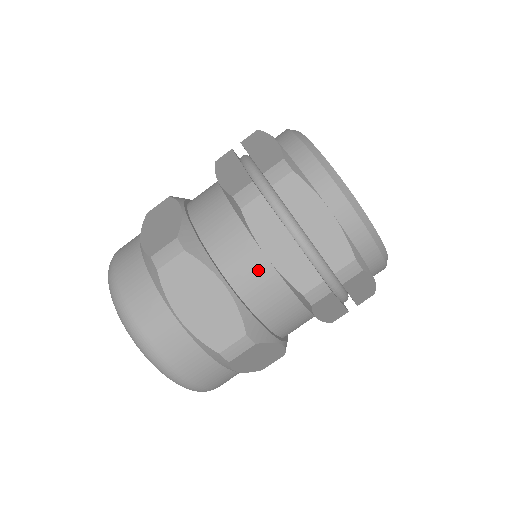
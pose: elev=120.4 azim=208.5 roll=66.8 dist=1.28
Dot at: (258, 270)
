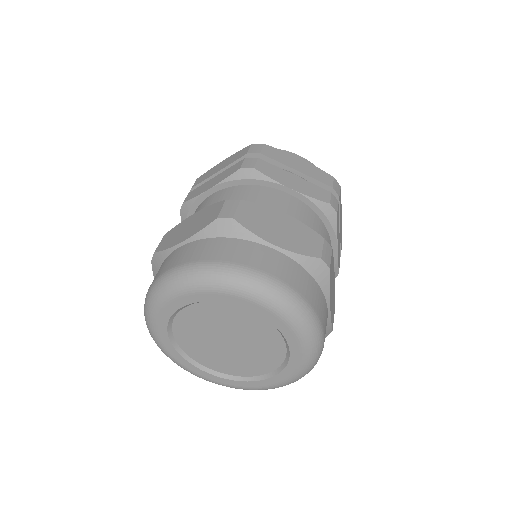
Dot at: (292, 203)
